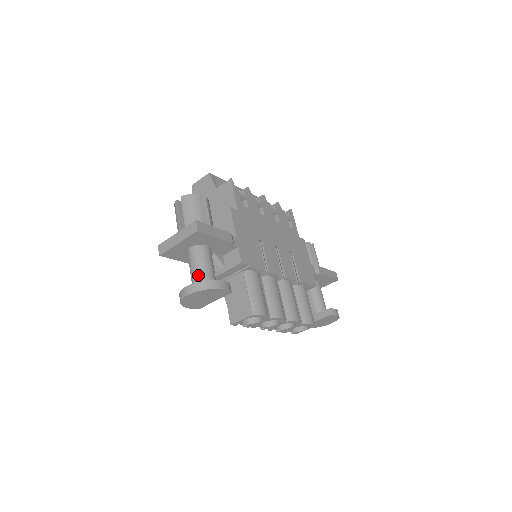
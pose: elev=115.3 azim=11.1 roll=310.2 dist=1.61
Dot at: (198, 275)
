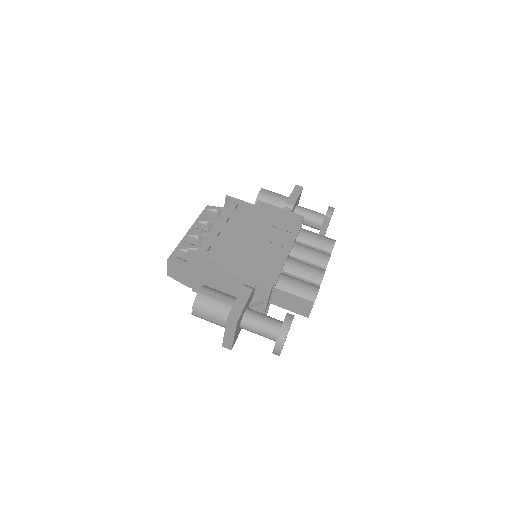
Dot at: (267, 333)
